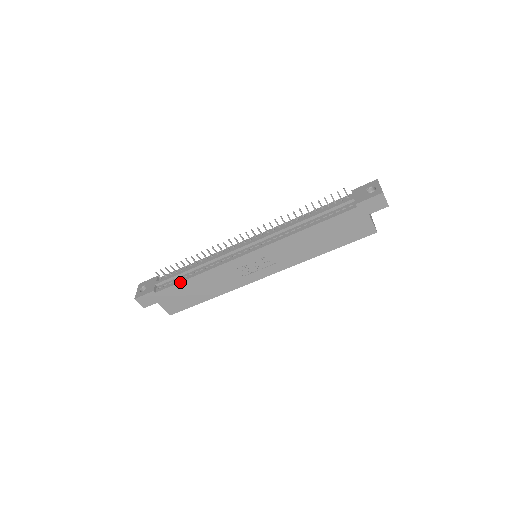
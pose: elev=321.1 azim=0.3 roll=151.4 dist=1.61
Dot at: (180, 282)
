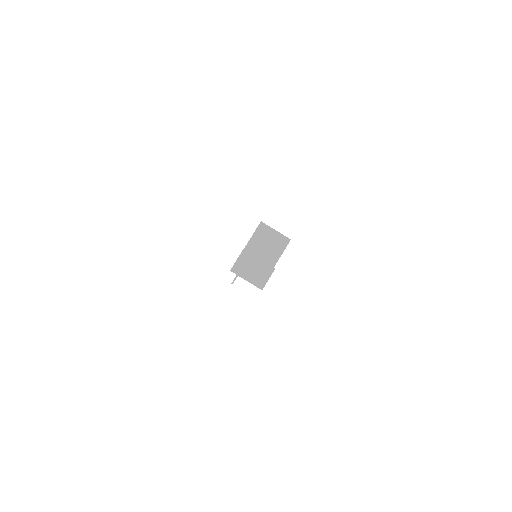
Dot at: occluded
